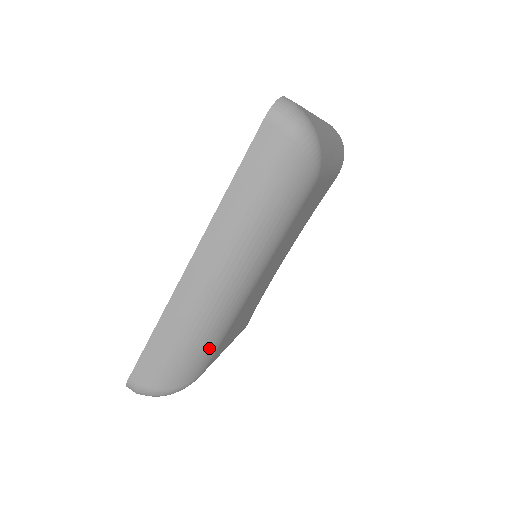
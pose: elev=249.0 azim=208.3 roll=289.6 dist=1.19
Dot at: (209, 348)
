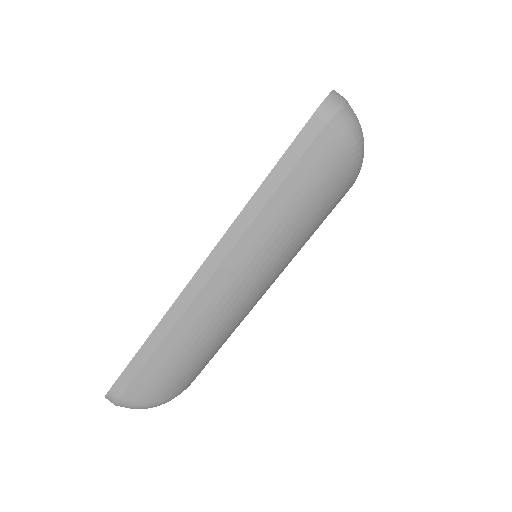
Dot at: (205, 359)
